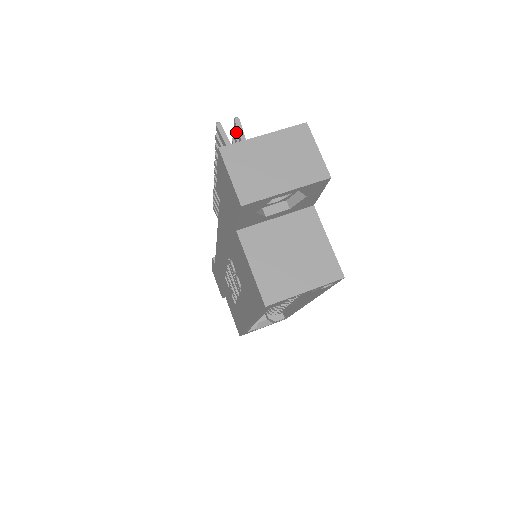
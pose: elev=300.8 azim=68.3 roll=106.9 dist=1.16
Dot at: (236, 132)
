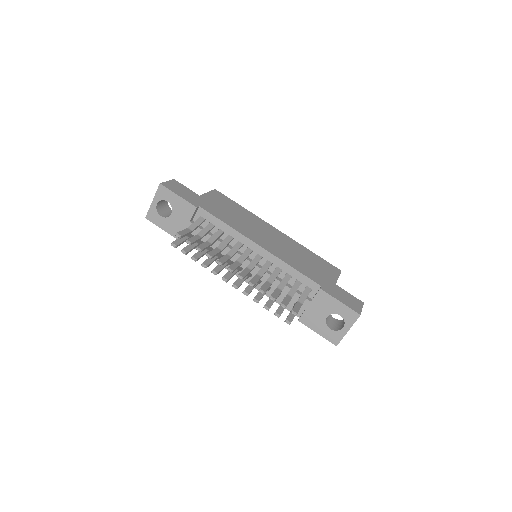
Dot at: occluded
